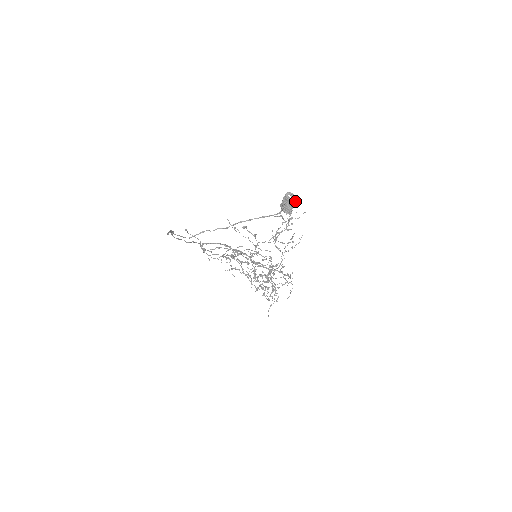
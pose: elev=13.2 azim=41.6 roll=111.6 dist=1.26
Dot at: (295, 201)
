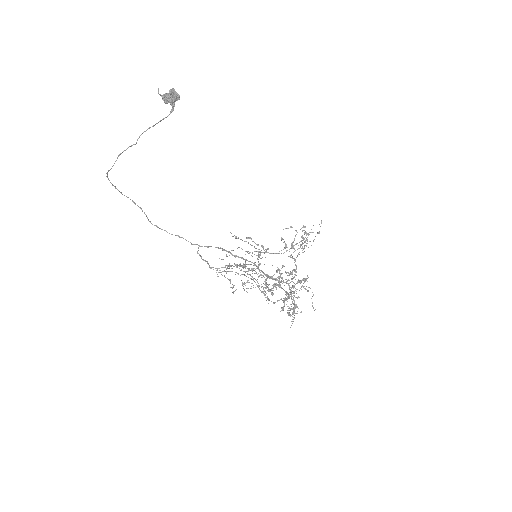
Dot at: (175, 92)
